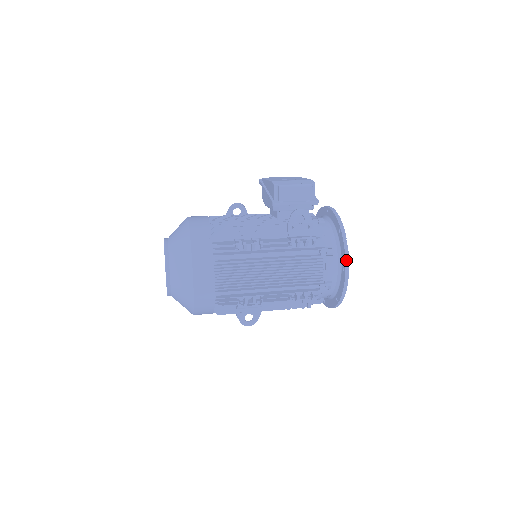
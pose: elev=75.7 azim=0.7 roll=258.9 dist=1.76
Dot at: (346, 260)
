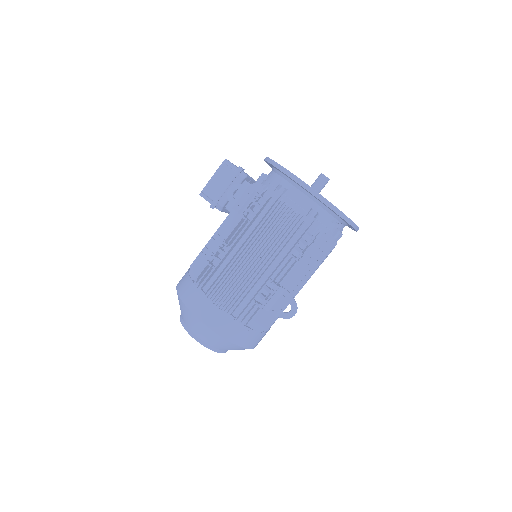
Dot at: (295, 180)
